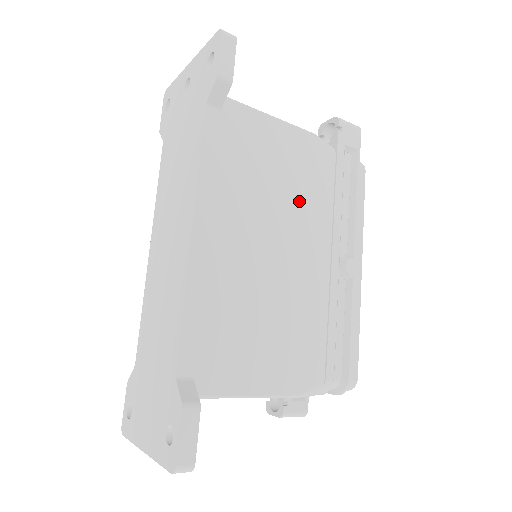
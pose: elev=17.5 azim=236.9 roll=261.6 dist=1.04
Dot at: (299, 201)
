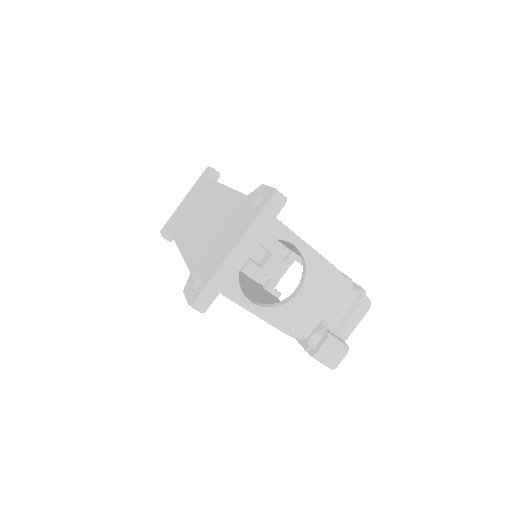
Dot at: occluded
